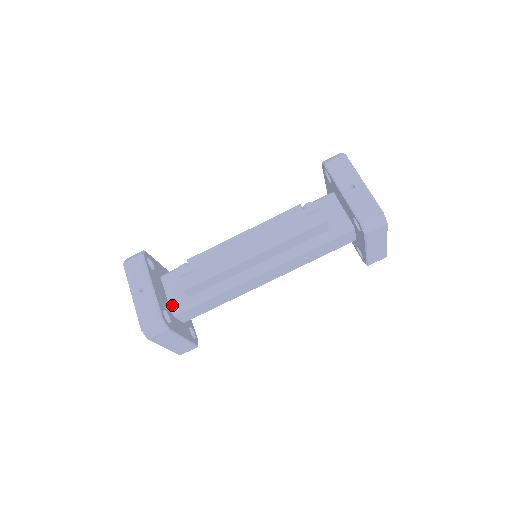
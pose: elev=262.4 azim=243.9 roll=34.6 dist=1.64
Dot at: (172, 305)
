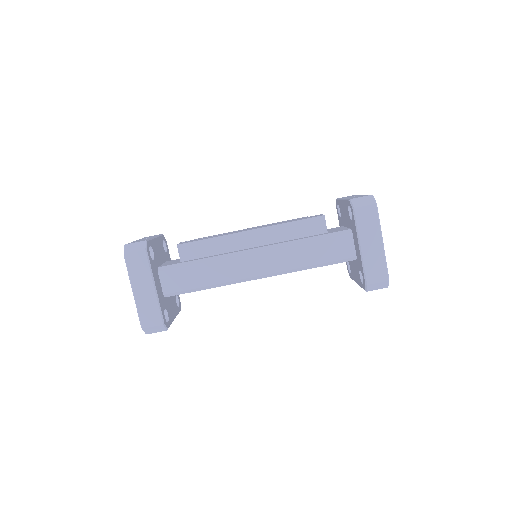
Dot at: (162, 265)
